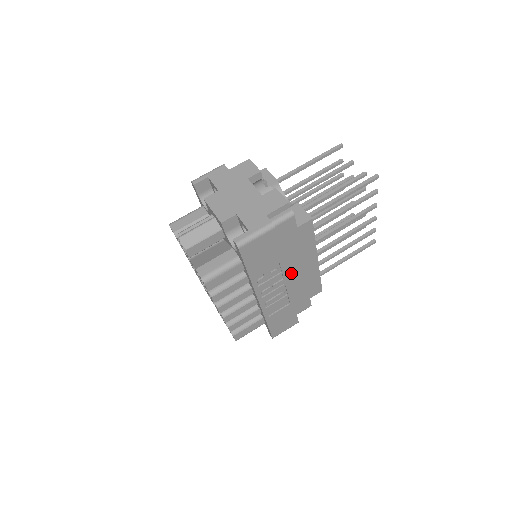
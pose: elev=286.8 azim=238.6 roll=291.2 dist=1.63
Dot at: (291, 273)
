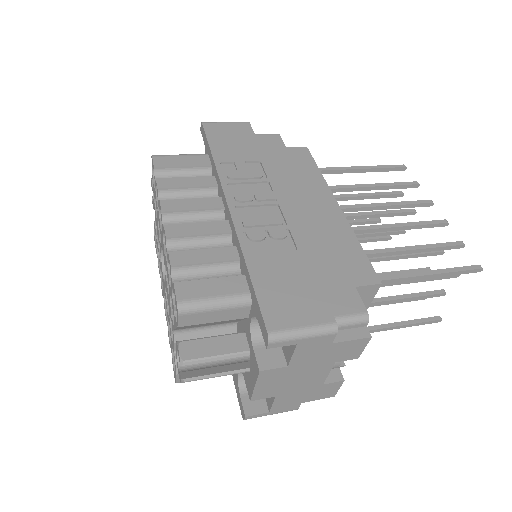
Dot at: (292, 206)
